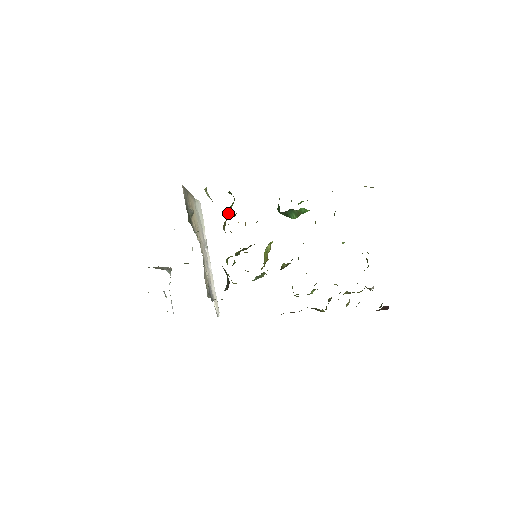
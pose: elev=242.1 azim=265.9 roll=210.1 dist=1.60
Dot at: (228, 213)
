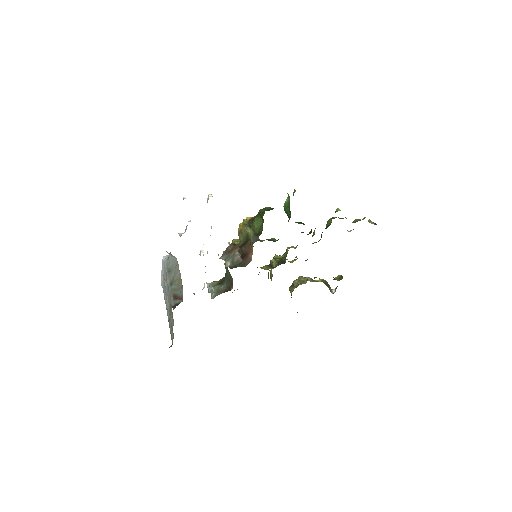
Dot at: occluded
